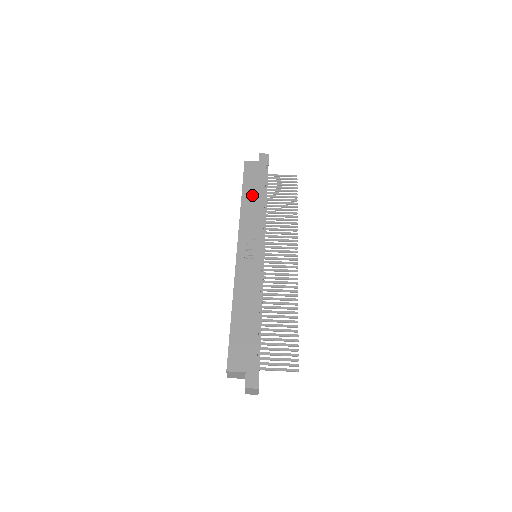
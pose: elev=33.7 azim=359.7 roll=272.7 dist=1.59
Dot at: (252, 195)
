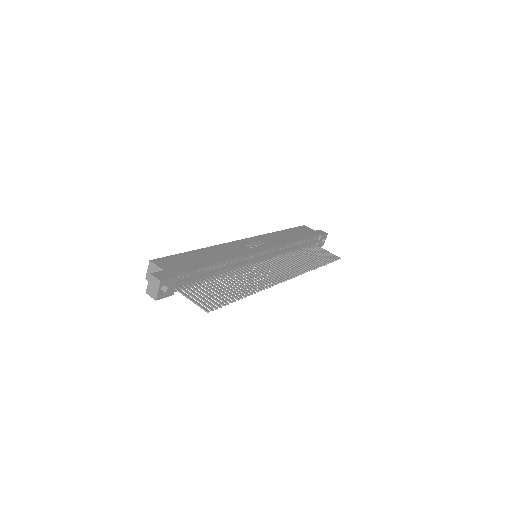
Dot at: (290, 234)
